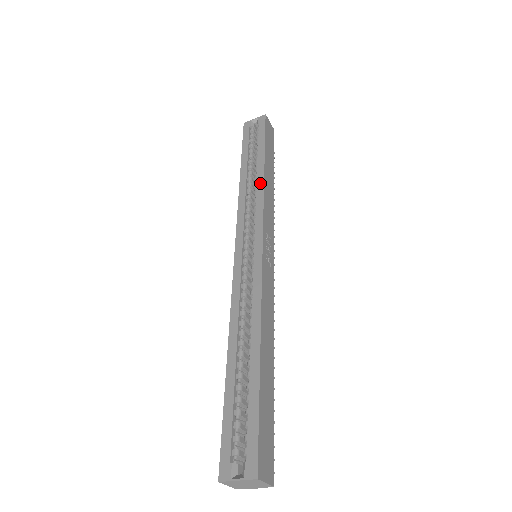
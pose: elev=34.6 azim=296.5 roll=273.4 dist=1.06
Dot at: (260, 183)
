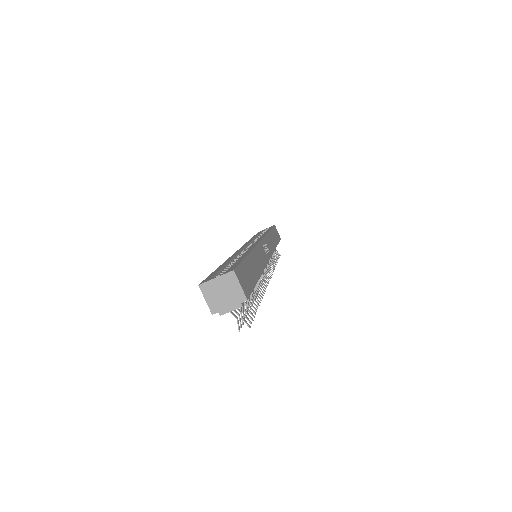
Dot at: (265, 233)
